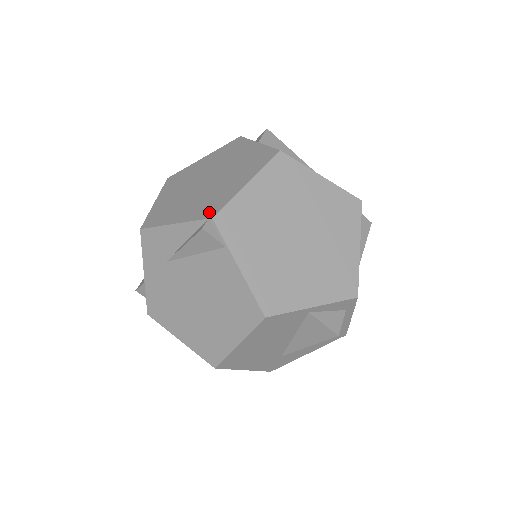
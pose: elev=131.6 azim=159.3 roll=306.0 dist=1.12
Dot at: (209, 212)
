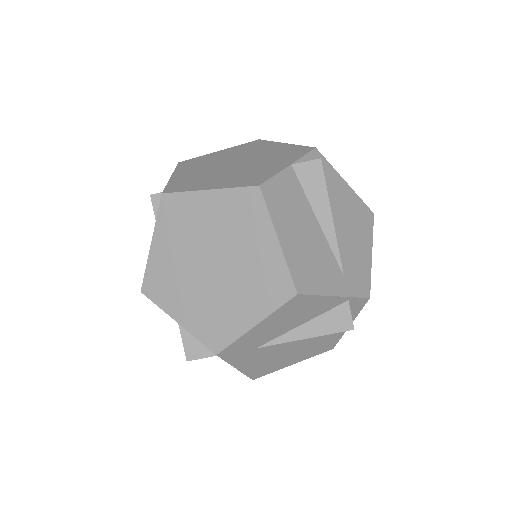
Dot at: (173, 188)
